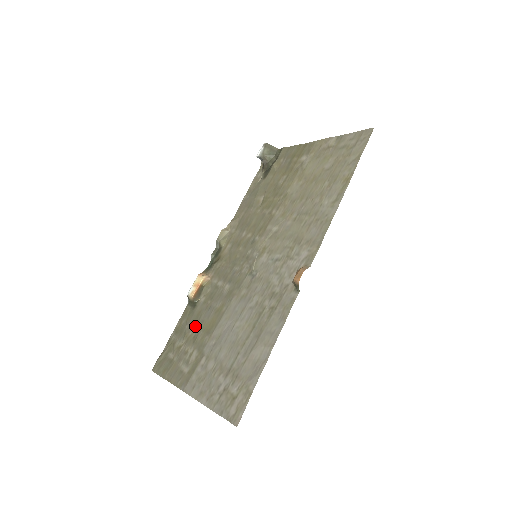
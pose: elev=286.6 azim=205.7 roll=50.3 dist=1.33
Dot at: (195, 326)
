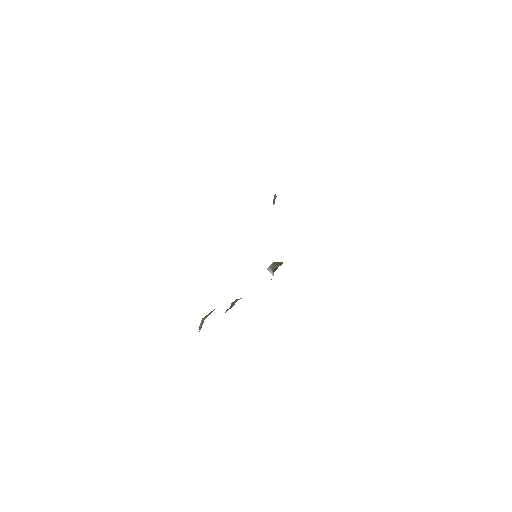
Dot at: occluded
